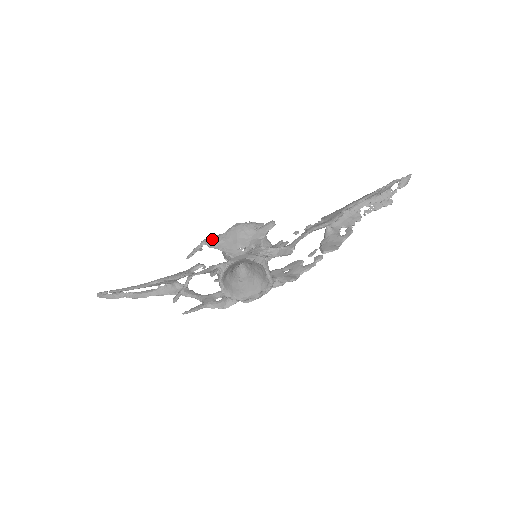
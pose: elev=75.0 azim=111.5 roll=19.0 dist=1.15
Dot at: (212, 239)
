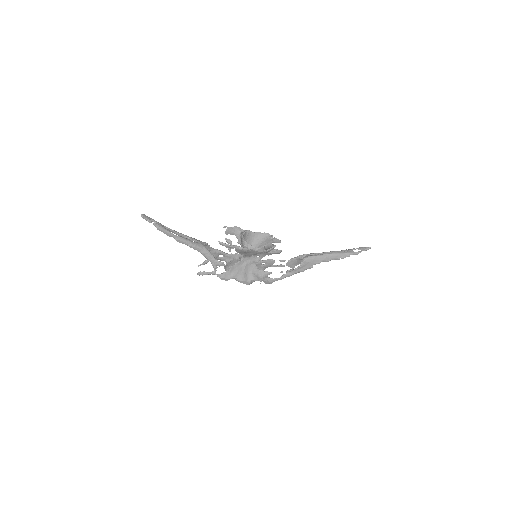
Dot at: (240, 251)
